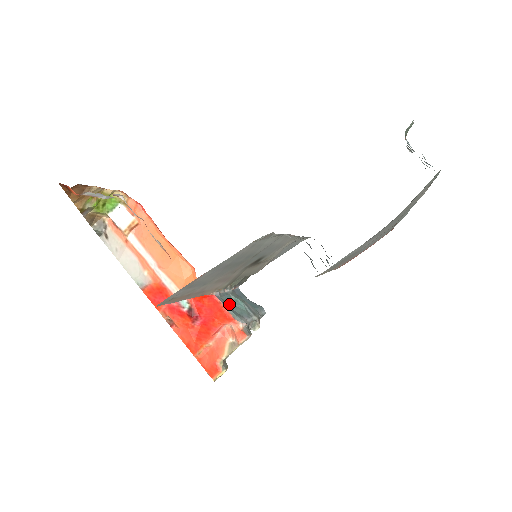
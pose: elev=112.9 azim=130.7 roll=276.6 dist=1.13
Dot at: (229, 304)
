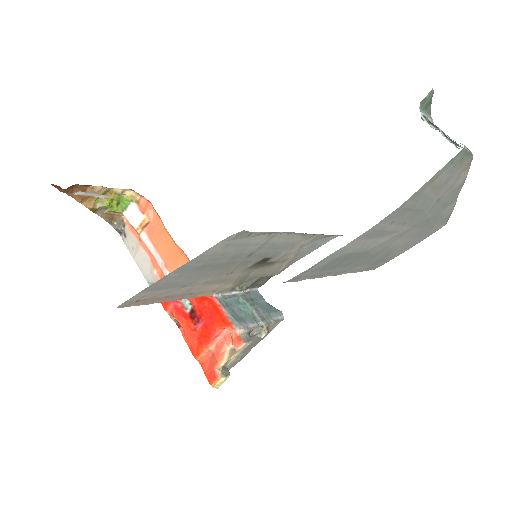
Dot at: (233, 307)
